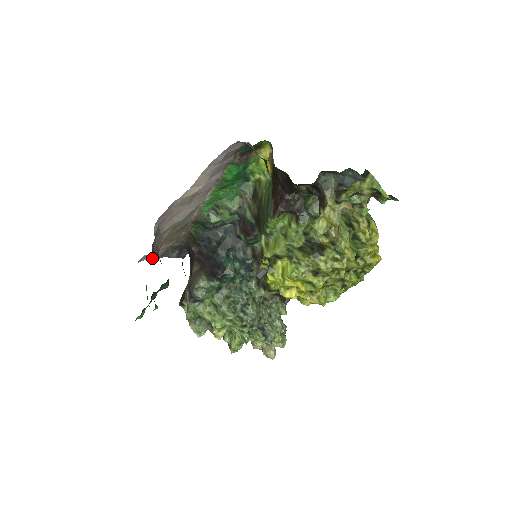
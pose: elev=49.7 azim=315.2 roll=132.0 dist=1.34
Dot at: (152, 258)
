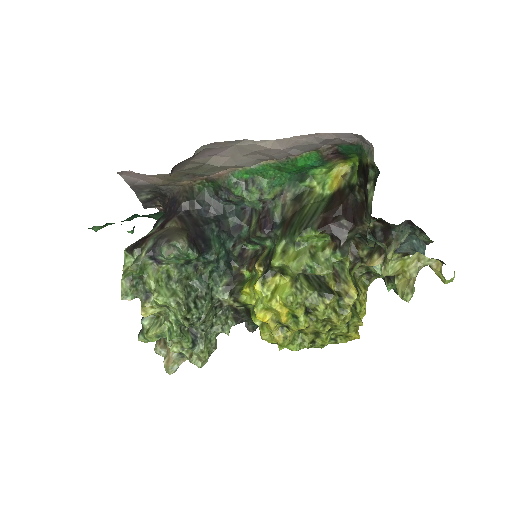
Dot at: (128, 181)
